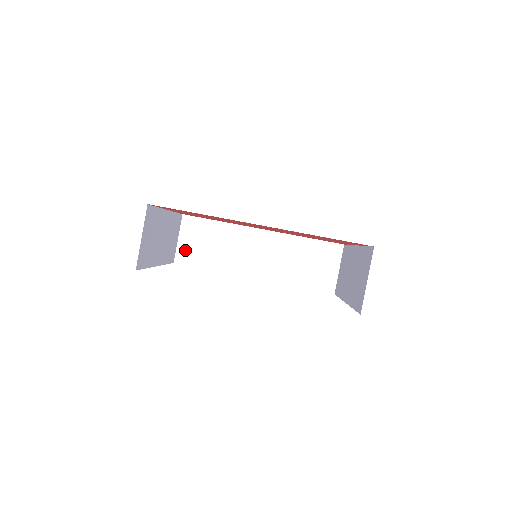
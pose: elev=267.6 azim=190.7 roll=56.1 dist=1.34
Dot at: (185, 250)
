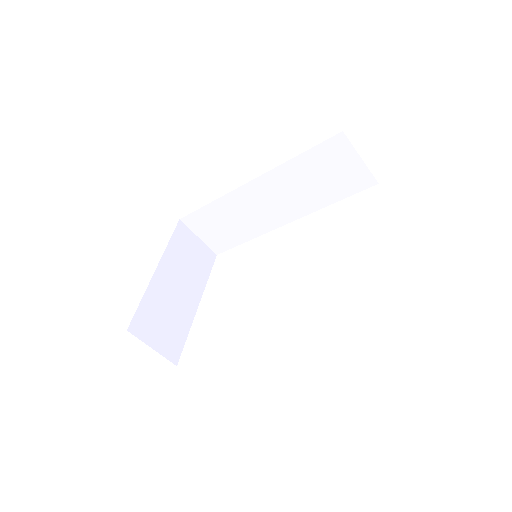
Dot at: (213, 241)
